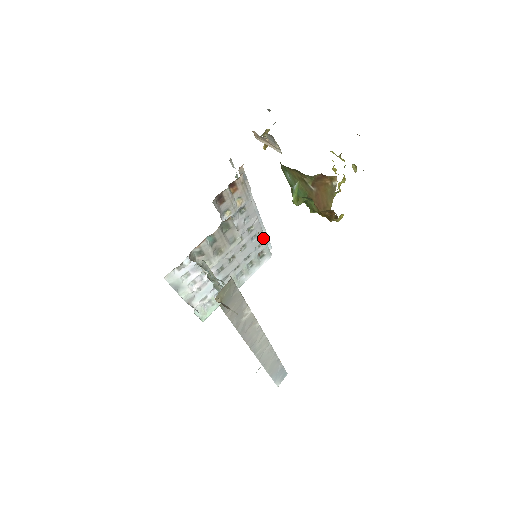
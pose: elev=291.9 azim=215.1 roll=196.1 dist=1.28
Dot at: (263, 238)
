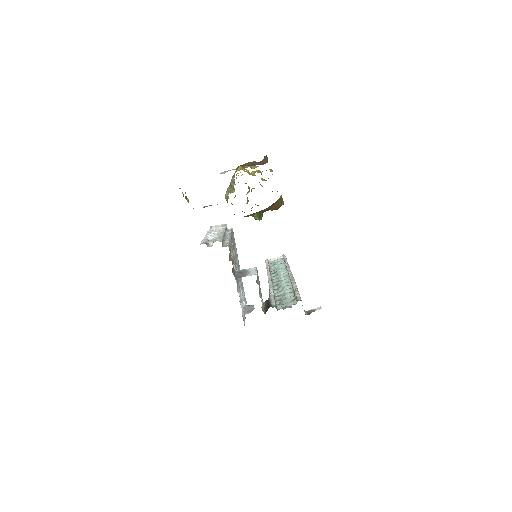
Dot at: (231, 235)
